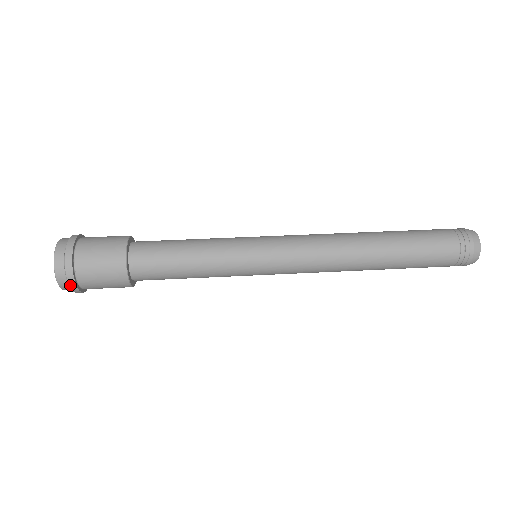
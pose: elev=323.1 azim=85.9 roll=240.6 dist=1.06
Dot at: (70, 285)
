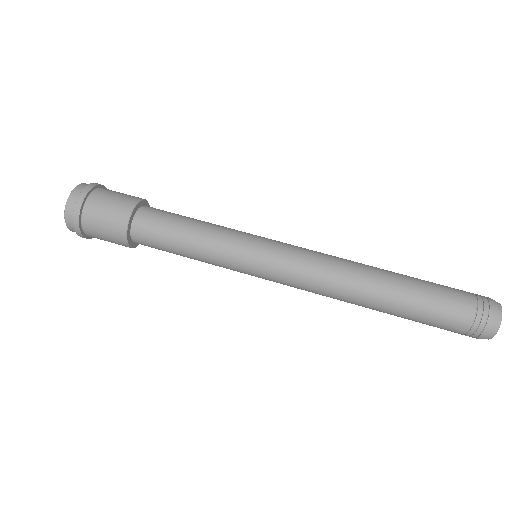
Dot at: (80, 236)
